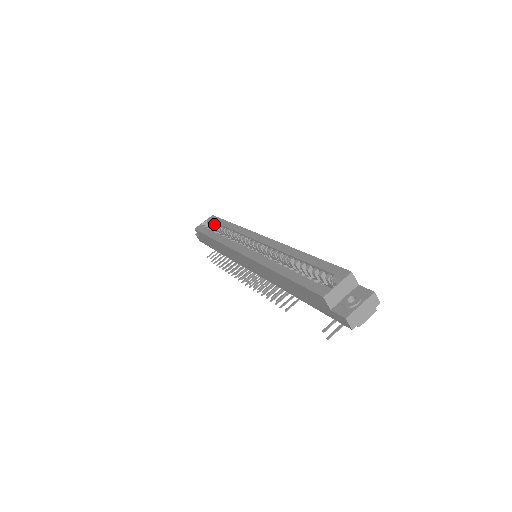
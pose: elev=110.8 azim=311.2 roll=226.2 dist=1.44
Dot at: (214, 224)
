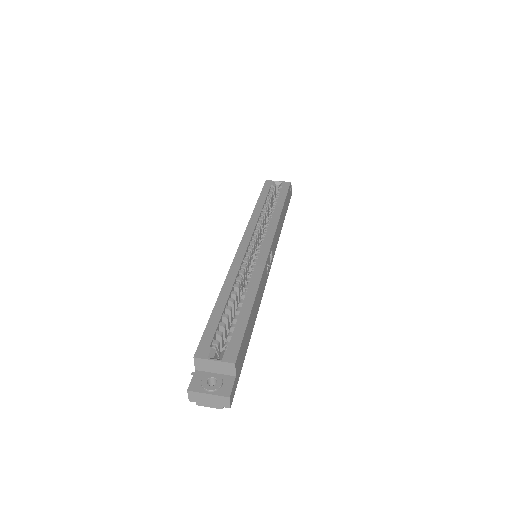
Dot at: (278, 192)
